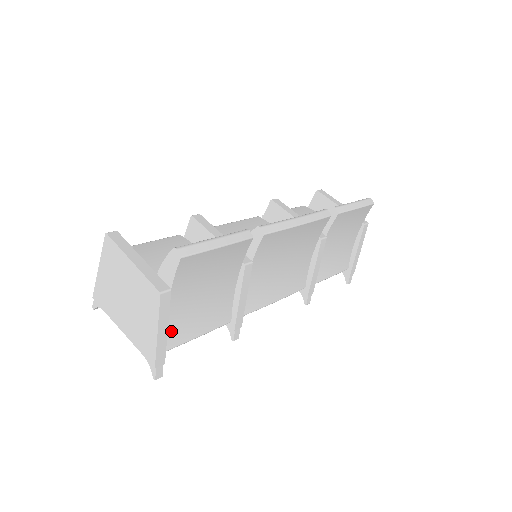
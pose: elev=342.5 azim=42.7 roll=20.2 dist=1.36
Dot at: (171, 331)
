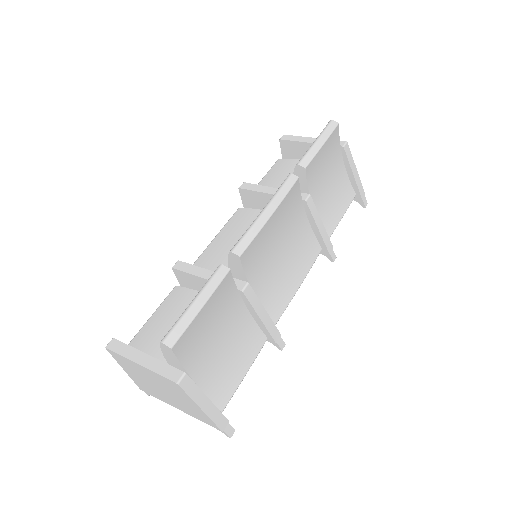
Dot at: (215, 394)
